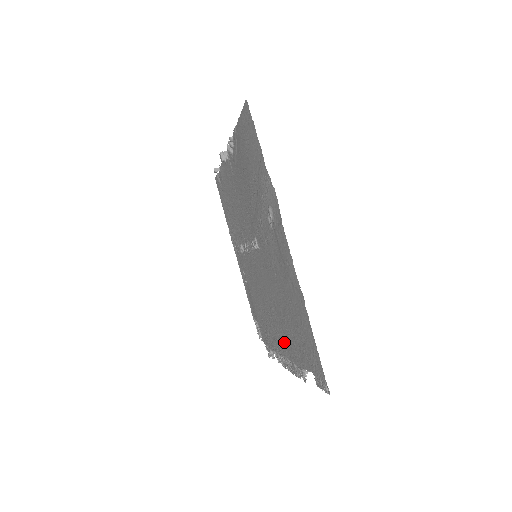
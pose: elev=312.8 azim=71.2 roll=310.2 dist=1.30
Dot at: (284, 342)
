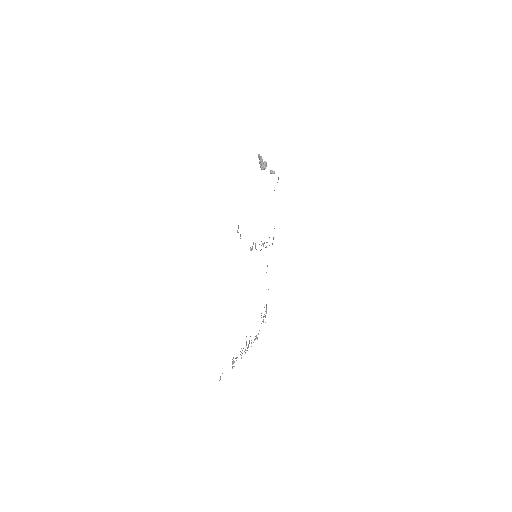
Dot at: occluded
